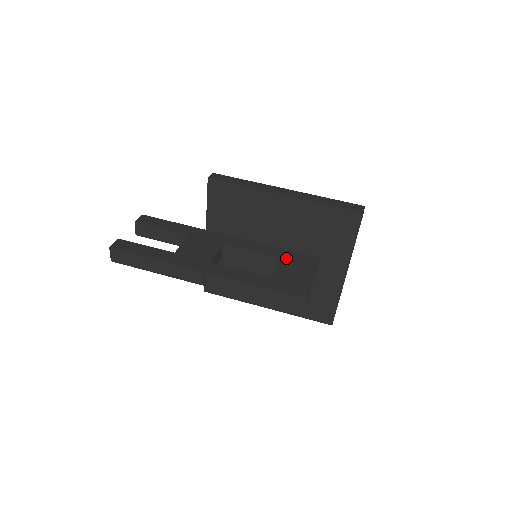
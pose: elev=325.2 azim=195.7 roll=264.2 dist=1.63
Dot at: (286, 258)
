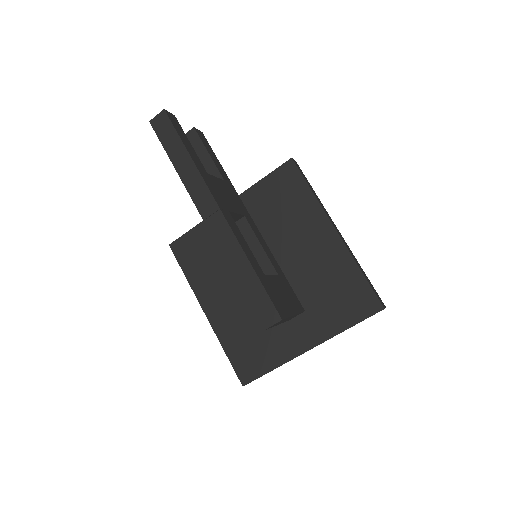
Dot at: (283, 280)
